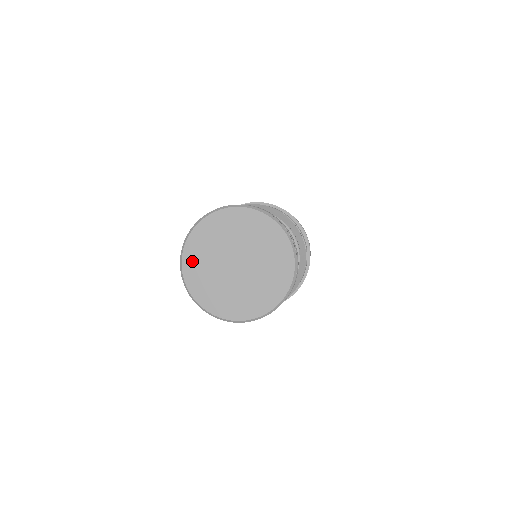
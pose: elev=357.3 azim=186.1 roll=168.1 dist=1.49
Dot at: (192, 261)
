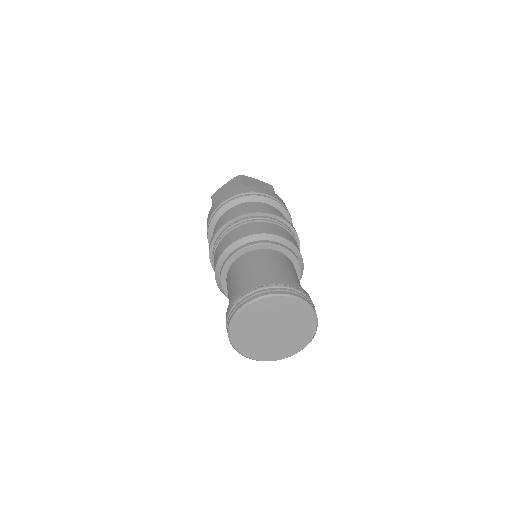
Dot at: (239, 340)
